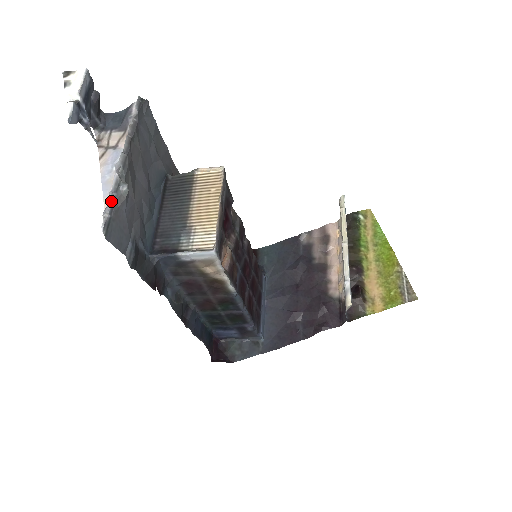
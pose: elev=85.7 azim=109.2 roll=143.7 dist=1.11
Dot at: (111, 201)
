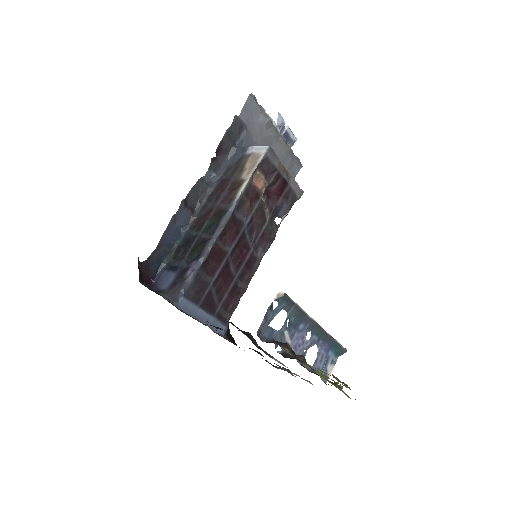
Dot at: (263, 109)
